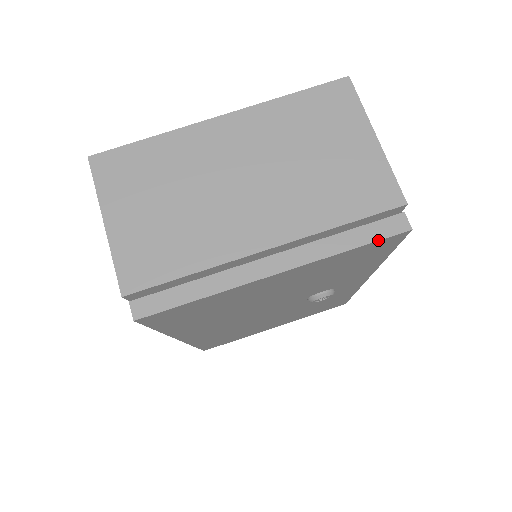
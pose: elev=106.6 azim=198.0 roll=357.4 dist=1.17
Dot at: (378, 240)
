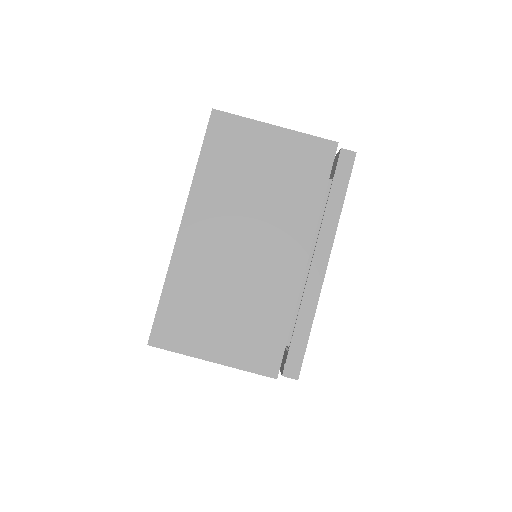
Dot at: occluded
